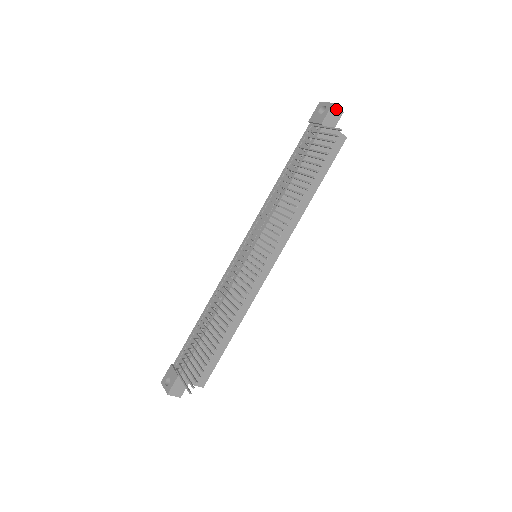
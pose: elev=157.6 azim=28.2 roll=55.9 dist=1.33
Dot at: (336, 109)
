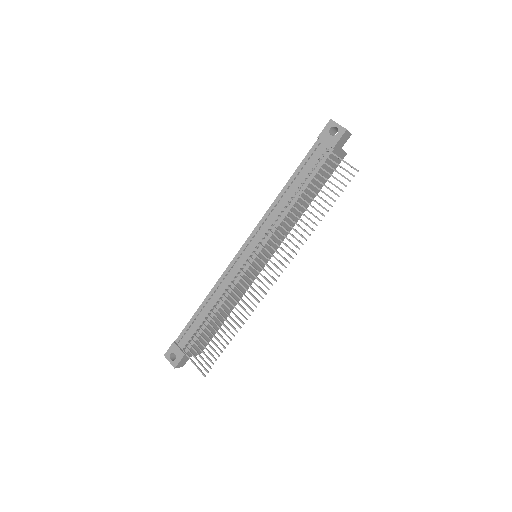
Dot at: (347, 133)
